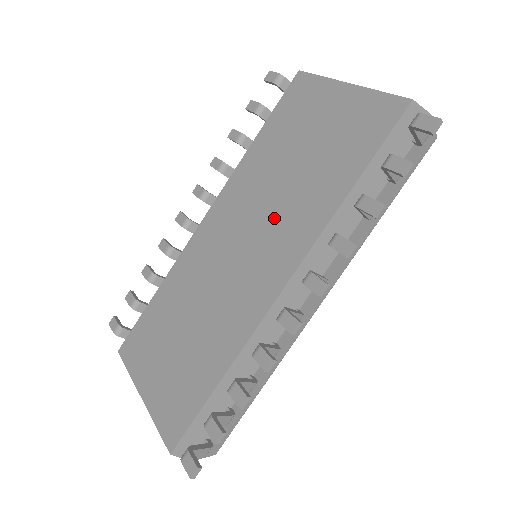
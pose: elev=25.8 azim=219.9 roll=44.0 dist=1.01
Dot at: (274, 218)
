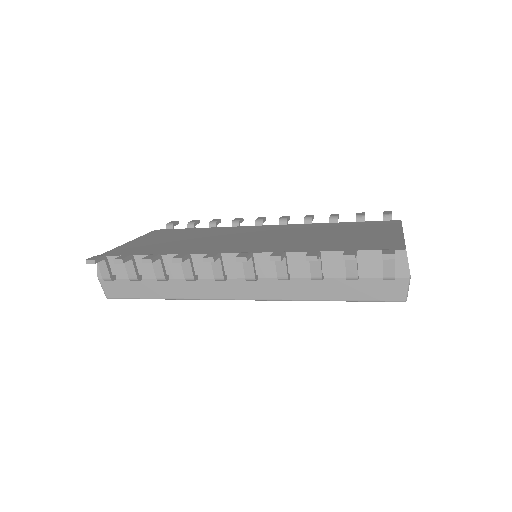
Dot at: (283, 239)
